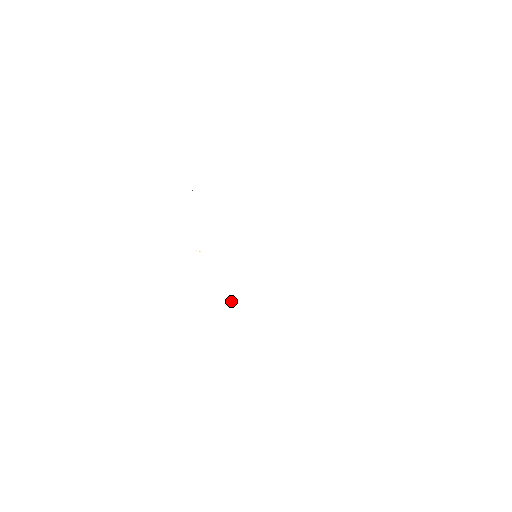
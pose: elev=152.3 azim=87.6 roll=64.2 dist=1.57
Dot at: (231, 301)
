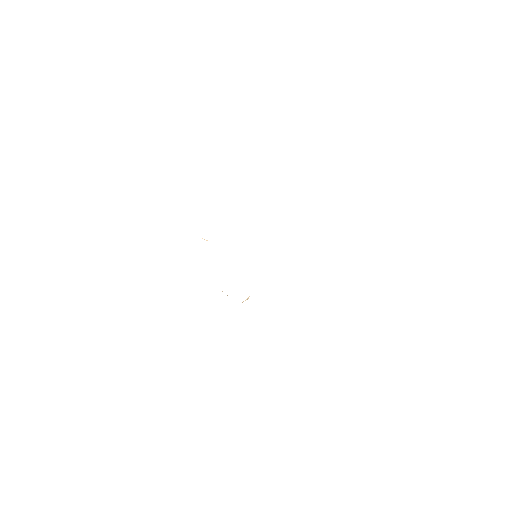
Dot at: (245, 300)
